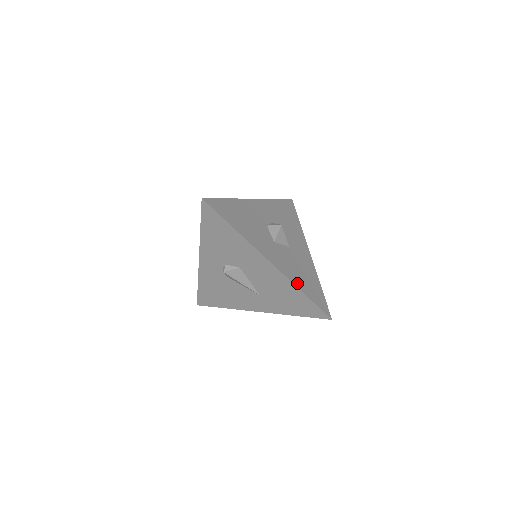
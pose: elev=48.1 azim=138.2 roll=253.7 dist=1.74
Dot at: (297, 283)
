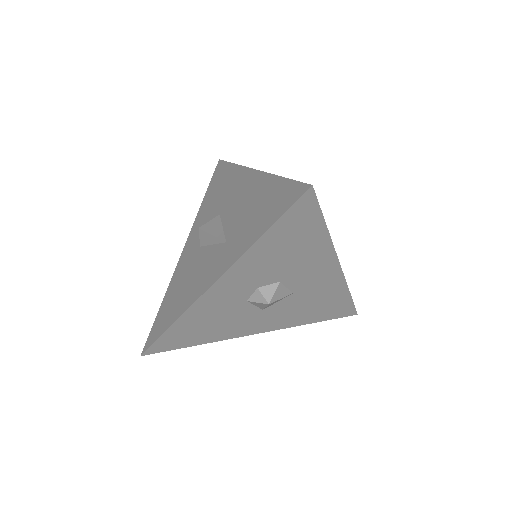
Dot at: occluded
